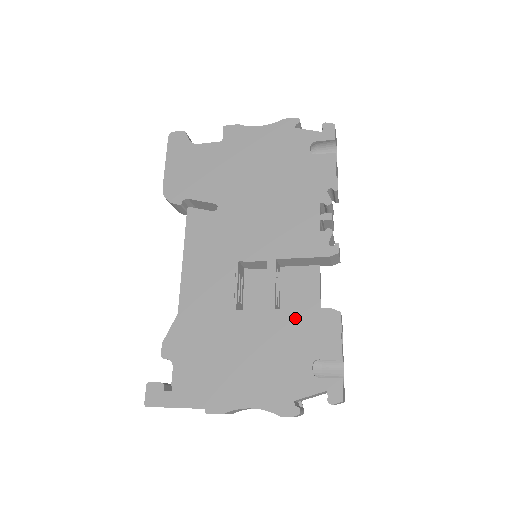
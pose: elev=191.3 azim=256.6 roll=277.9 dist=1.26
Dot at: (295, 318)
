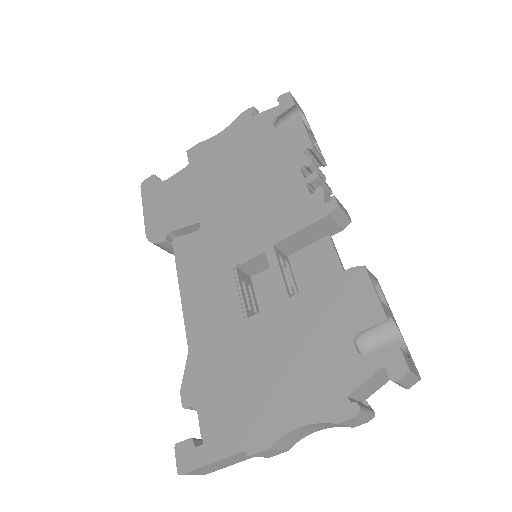
Dot at: (315, 297)
